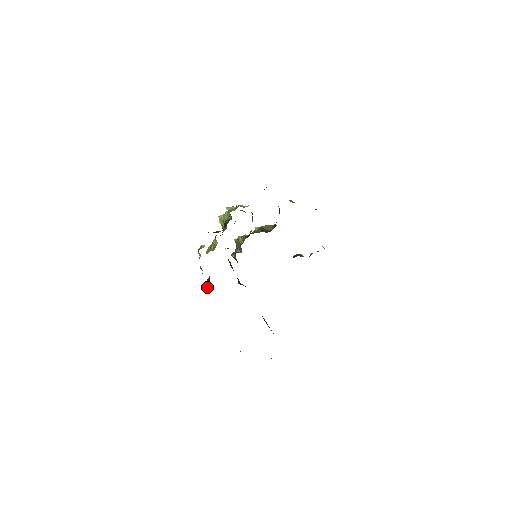
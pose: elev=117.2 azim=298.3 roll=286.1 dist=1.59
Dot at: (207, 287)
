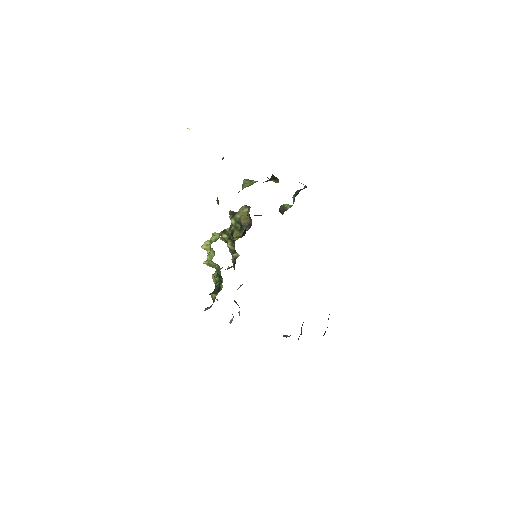
Dot at: (239, 307)
